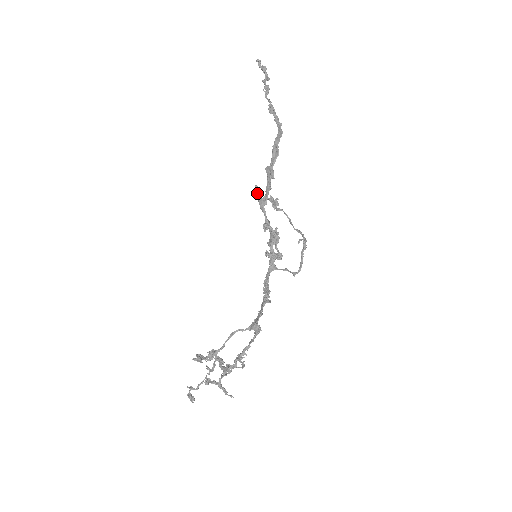
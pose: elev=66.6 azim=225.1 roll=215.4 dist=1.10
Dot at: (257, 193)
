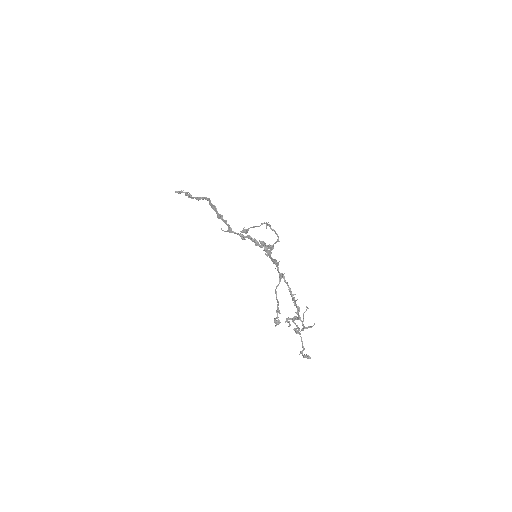
Dot at: (225, 231)
